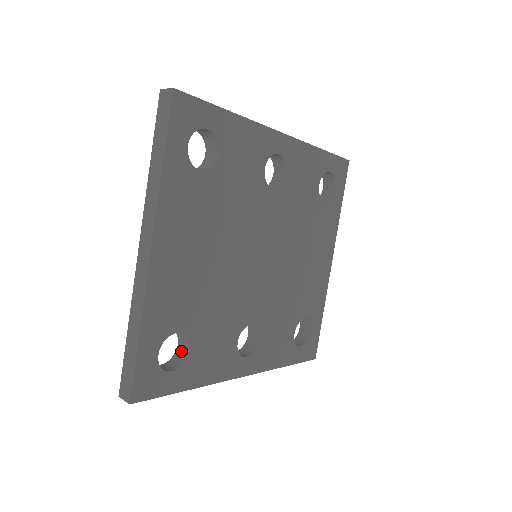
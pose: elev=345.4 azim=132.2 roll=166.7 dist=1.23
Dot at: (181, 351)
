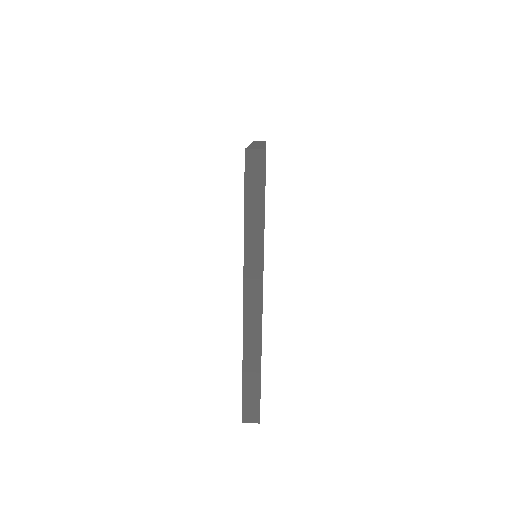
Dot at: occluded
